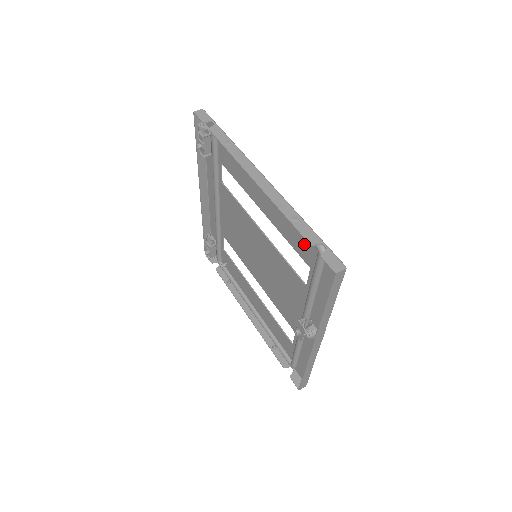
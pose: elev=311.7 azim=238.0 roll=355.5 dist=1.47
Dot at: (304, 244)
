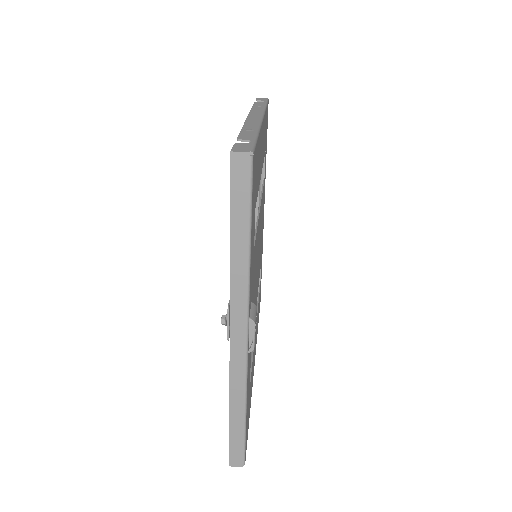
Dot at: occluded
